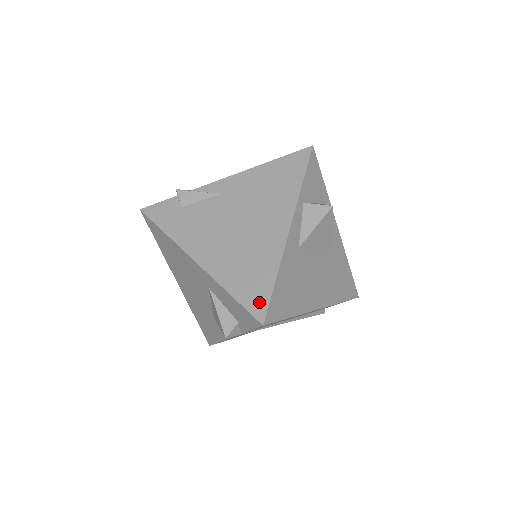
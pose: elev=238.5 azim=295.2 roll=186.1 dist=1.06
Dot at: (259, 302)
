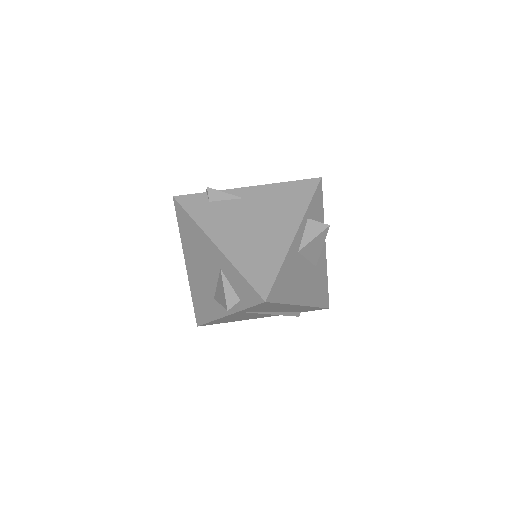
Dot at: (264, 284)
